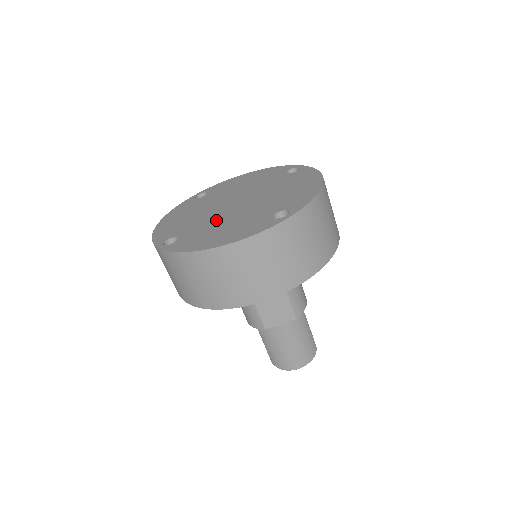
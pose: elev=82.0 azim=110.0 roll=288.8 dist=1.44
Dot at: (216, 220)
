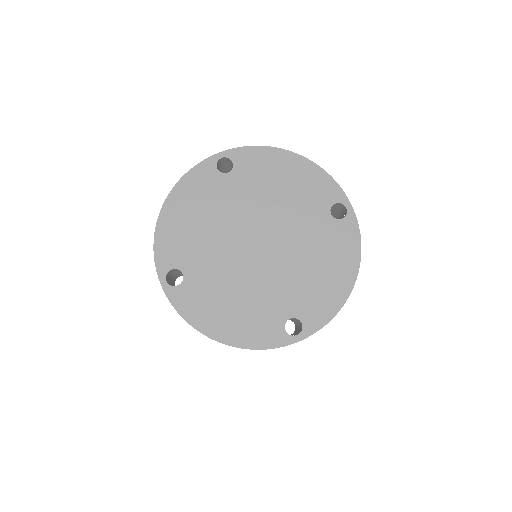
Dot at: (230, 272)
